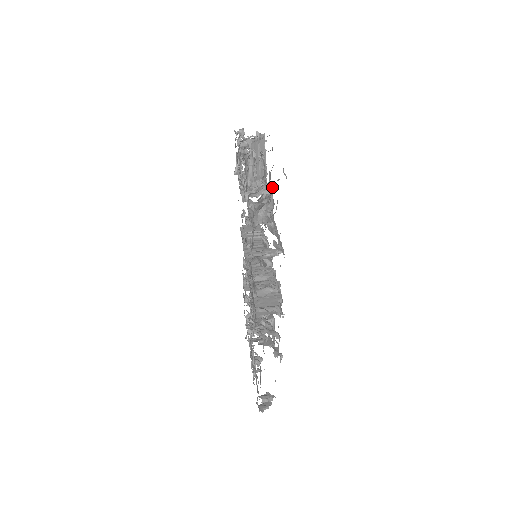
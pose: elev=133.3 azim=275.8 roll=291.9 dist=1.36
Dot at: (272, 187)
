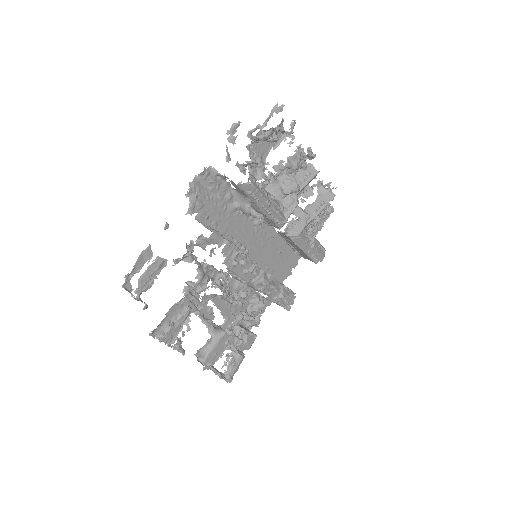
Dot at: (297, 185)
